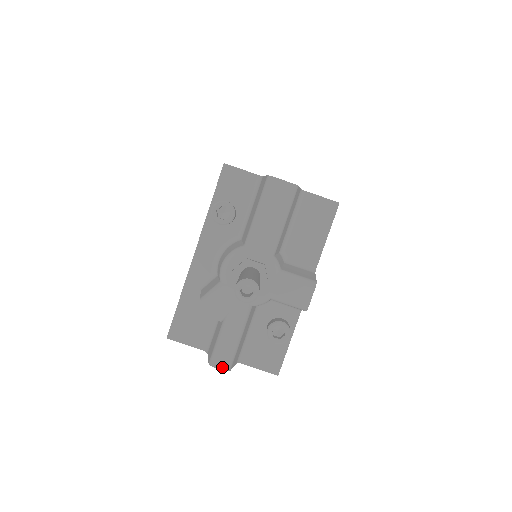
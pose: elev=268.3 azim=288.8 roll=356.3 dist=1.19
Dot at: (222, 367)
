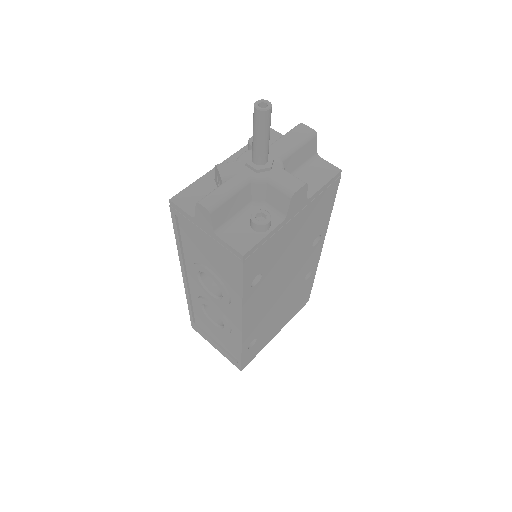
Dot at: (206, 205)
